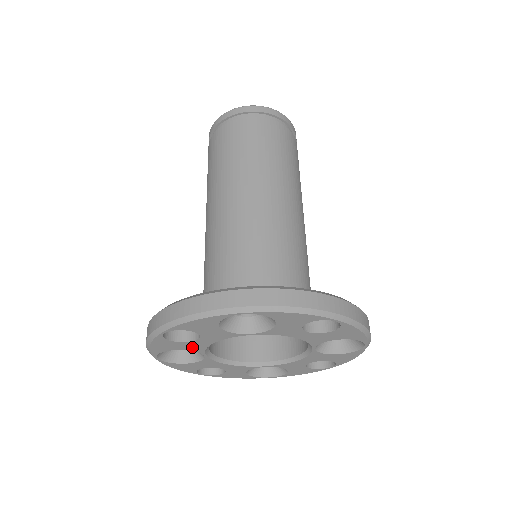
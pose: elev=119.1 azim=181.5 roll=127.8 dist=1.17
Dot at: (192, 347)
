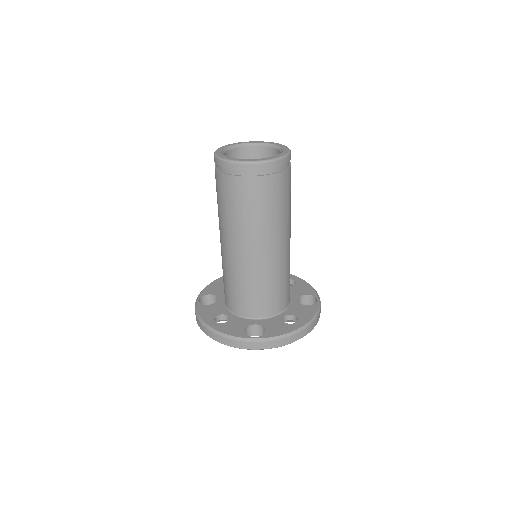
Dot at: occluded
